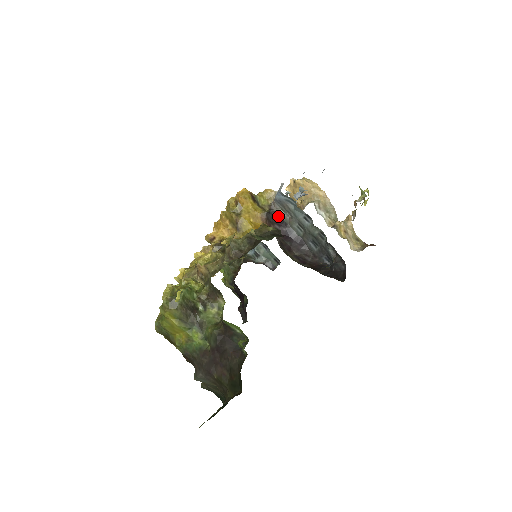
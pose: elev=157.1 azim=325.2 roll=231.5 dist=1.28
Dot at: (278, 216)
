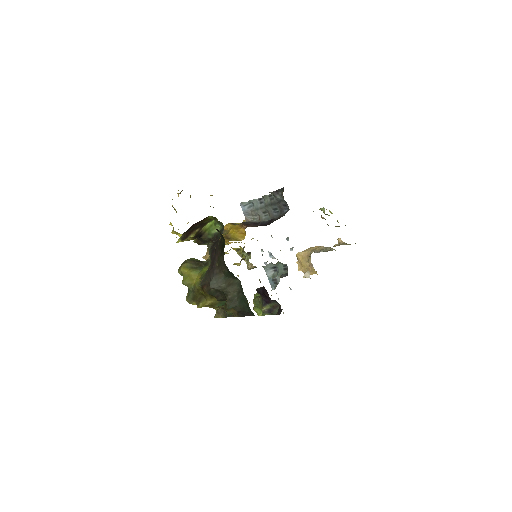
Dot at: (253, 223)
